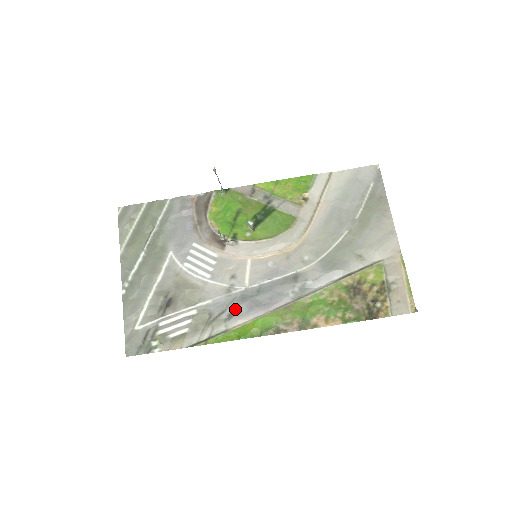
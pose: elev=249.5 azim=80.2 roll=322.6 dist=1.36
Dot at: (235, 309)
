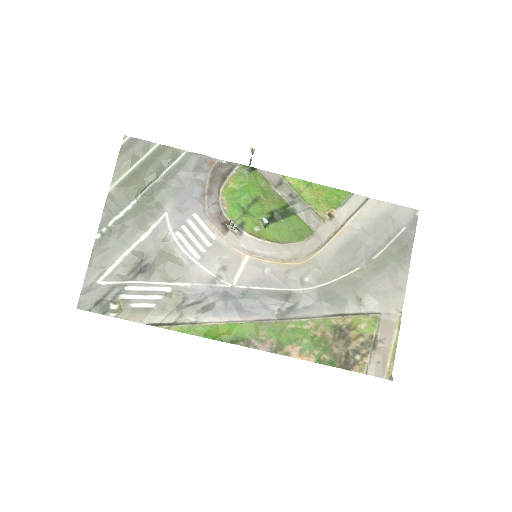
Dot at: (213, 304)
